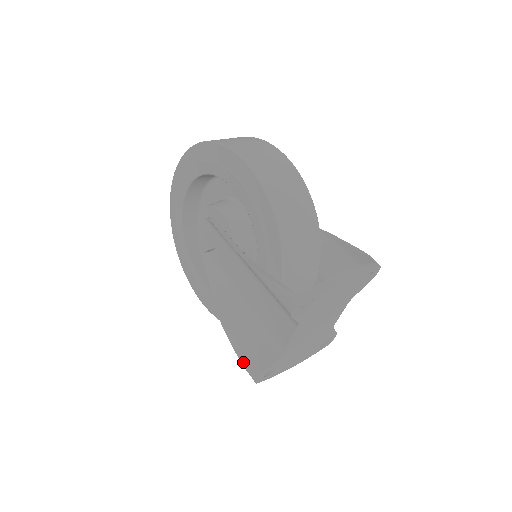
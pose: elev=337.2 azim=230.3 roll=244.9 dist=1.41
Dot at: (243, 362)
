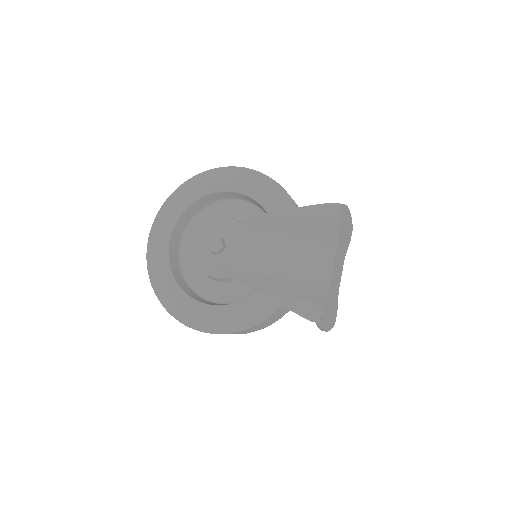
Dot at: (299, 310)
